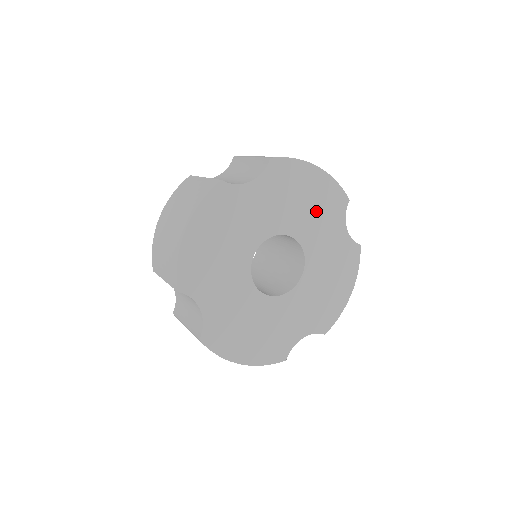
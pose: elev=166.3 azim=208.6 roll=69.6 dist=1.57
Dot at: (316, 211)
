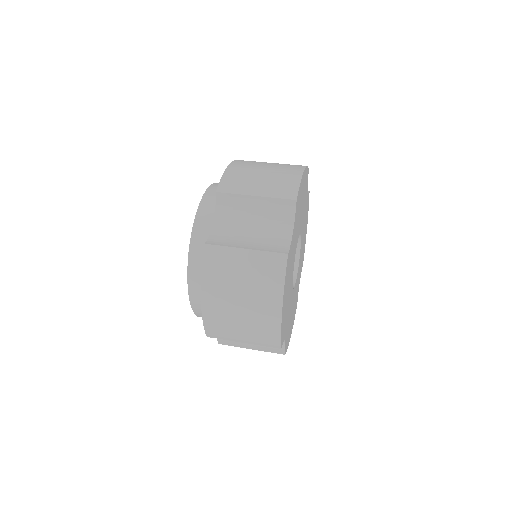
Dot at: (303, 201)
